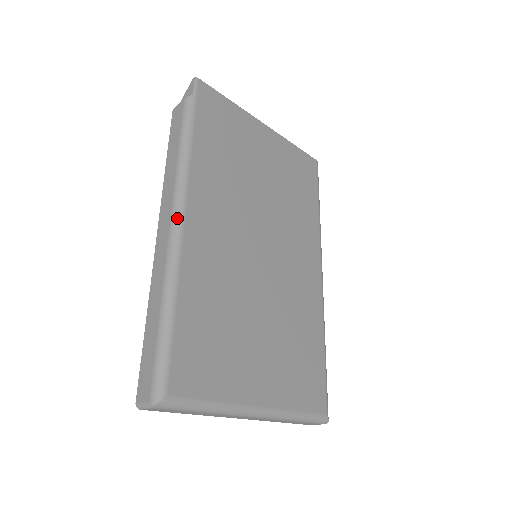
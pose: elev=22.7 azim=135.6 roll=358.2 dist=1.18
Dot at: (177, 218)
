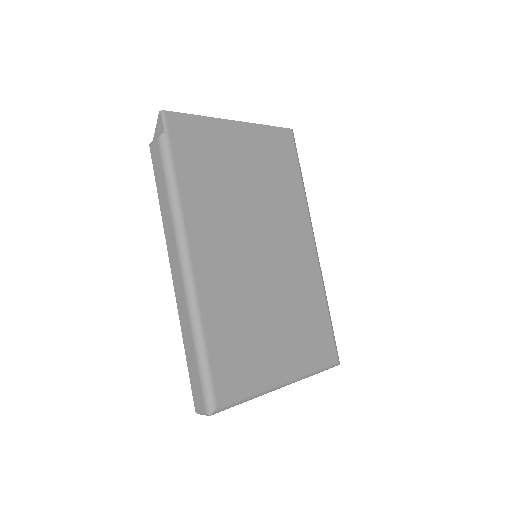
Dot at: (185, 263)
